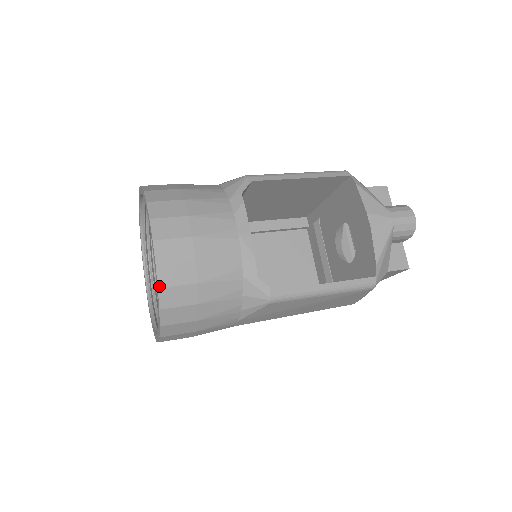
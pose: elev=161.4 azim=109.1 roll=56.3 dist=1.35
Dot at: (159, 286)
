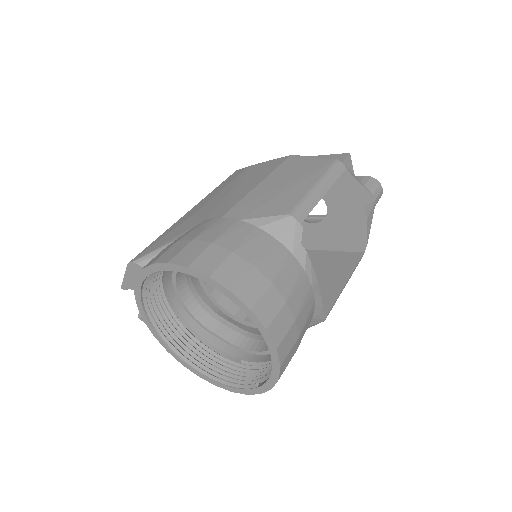
Dot at: (279, 378)
